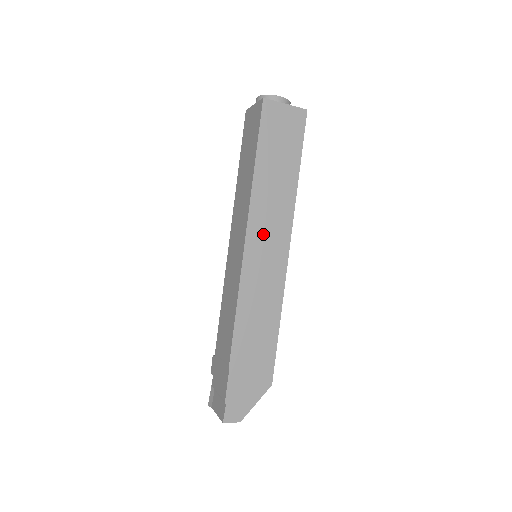
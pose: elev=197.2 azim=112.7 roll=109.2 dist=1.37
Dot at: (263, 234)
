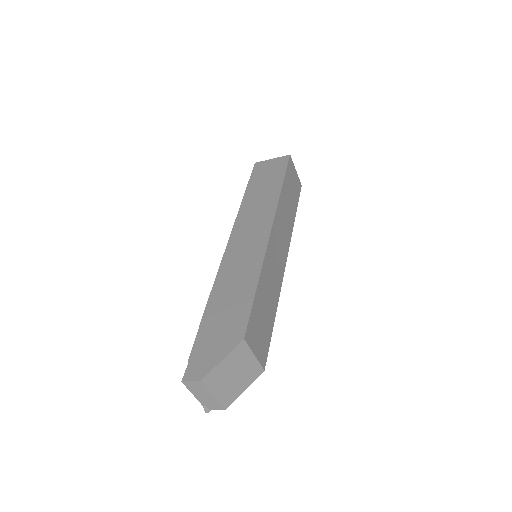
Dot at: (247, 226)
